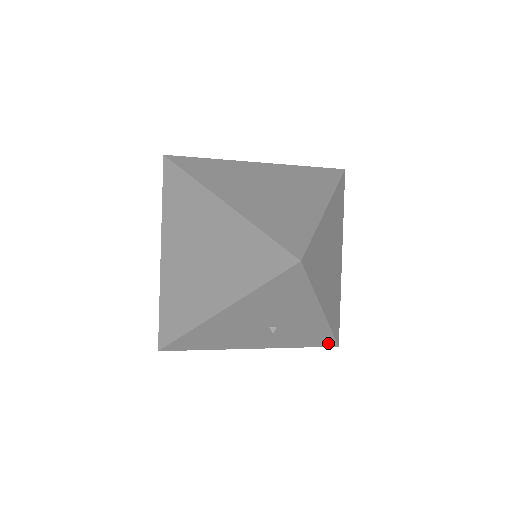
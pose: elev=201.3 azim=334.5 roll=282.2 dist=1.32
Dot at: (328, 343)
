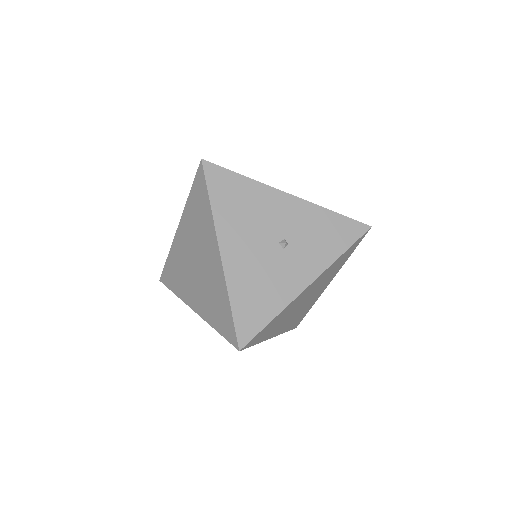
Dot at: (356, 229)
